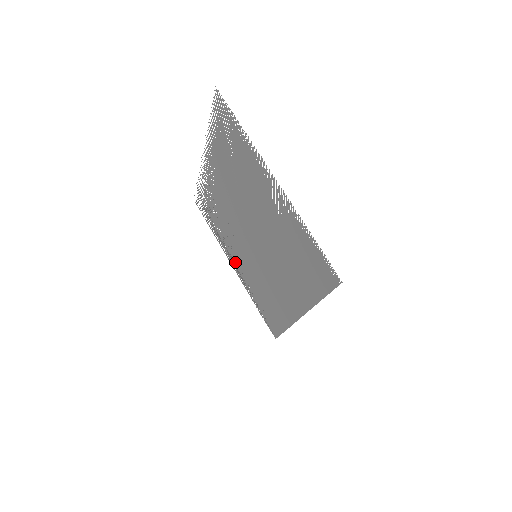
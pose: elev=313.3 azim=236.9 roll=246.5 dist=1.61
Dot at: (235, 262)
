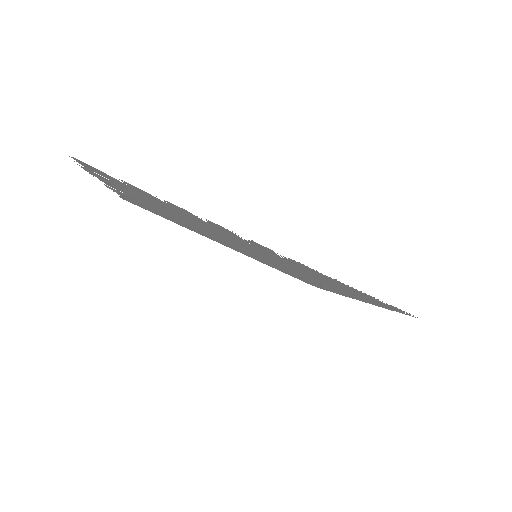
Dot at: occluded
